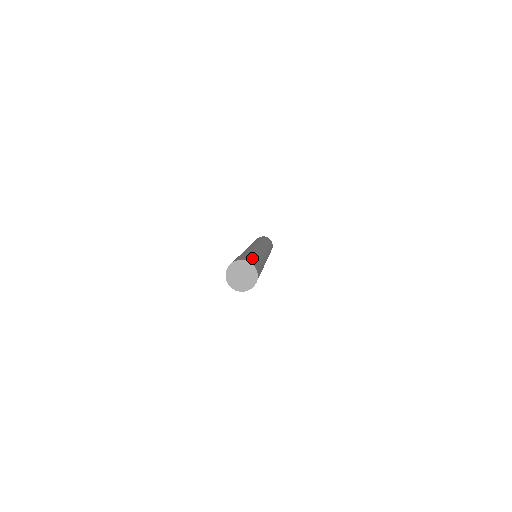
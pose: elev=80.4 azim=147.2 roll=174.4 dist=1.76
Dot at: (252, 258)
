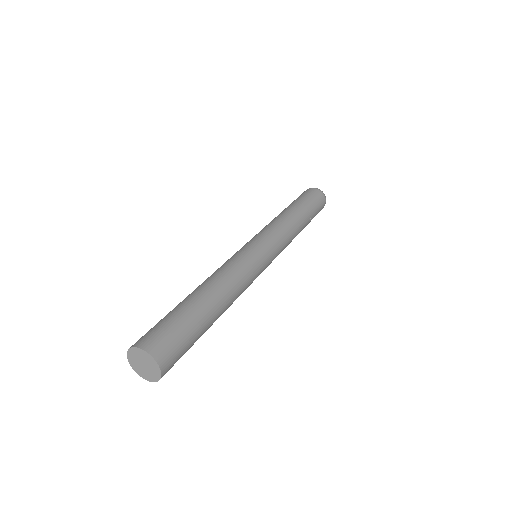
Dot at: (159, 324)
